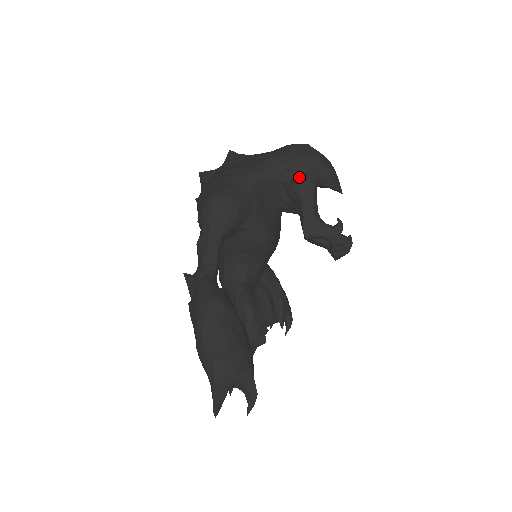
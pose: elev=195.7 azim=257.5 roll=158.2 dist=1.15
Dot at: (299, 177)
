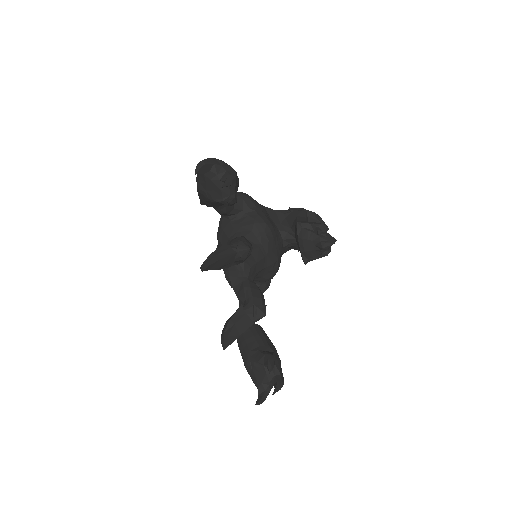
Dot at: (296, 210)
